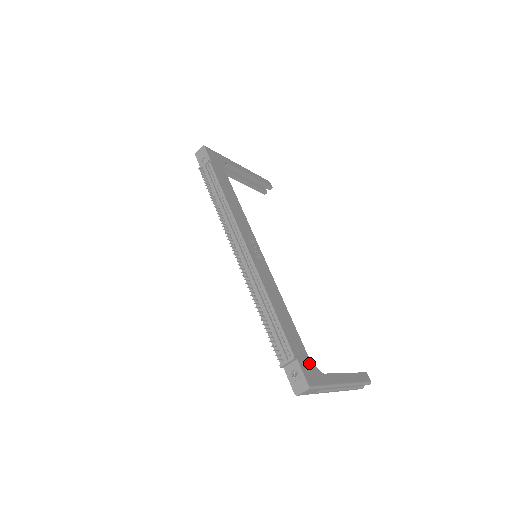
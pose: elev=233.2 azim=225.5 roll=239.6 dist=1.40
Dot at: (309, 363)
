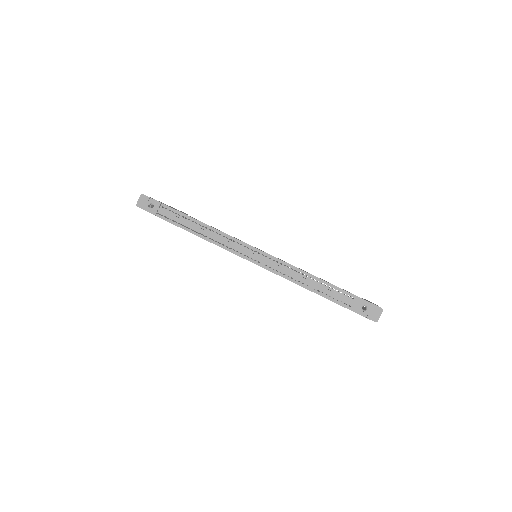
Dot at: (362, 298)
